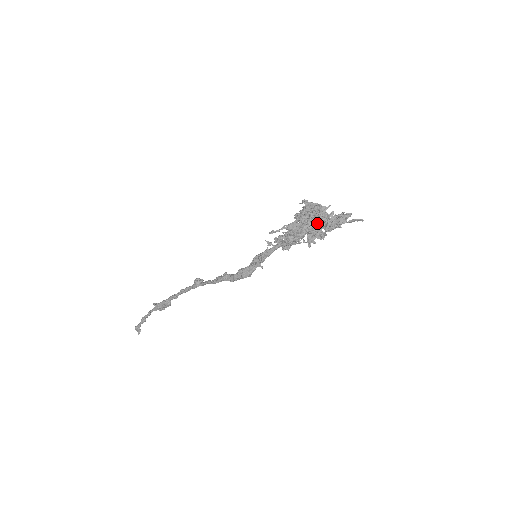
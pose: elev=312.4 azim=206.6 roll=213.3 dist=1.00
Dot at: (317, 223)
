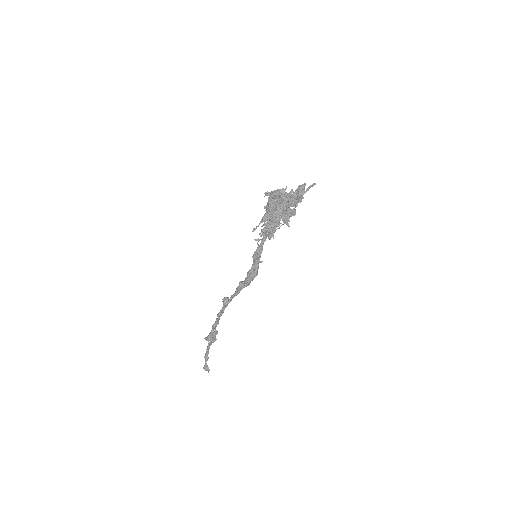
Dot at: (284, 205)
